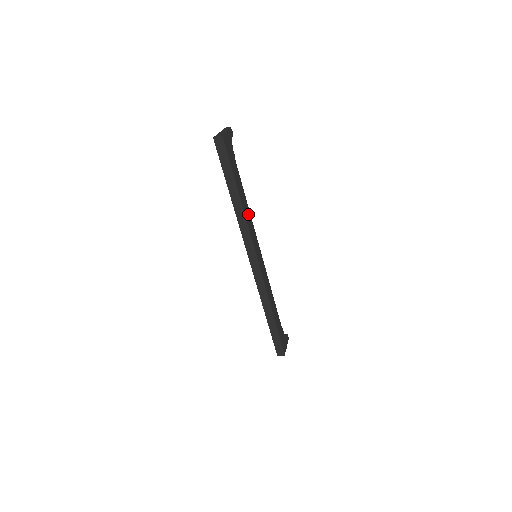
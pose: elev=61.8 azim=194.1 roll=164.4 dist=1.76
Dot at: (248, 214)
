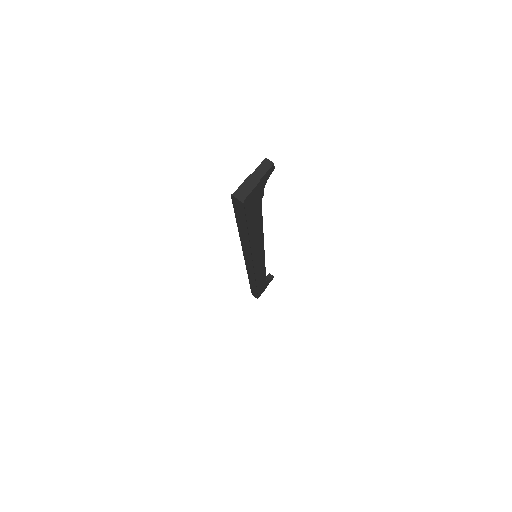
Dot at: (259, 237)
